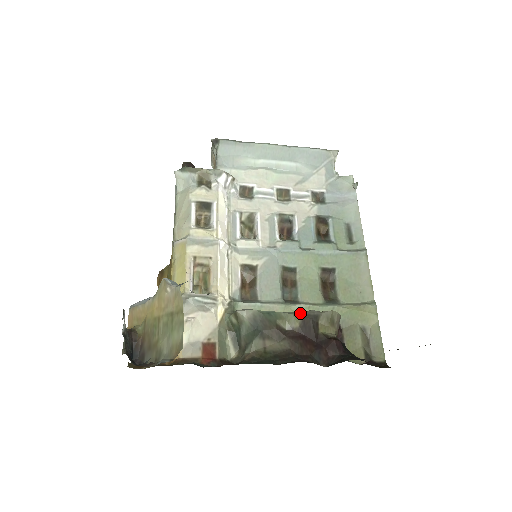
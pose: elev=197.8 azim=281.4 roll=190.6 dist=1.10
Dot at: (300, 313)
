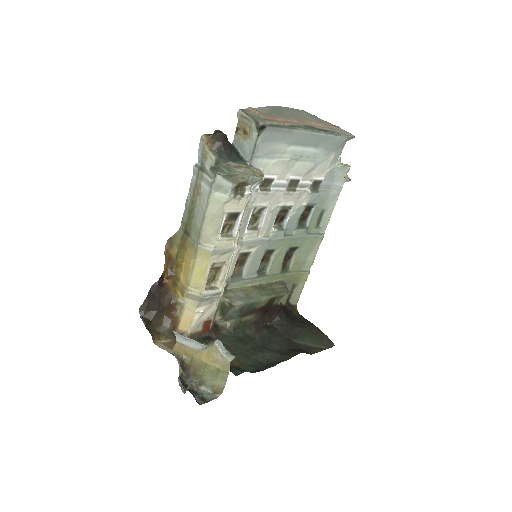
Dot at: (269, 299)
